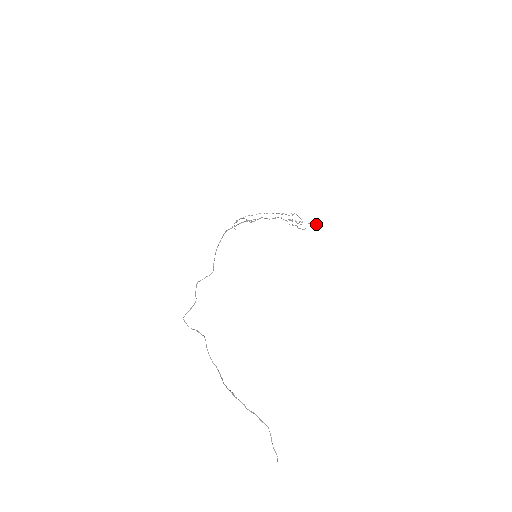
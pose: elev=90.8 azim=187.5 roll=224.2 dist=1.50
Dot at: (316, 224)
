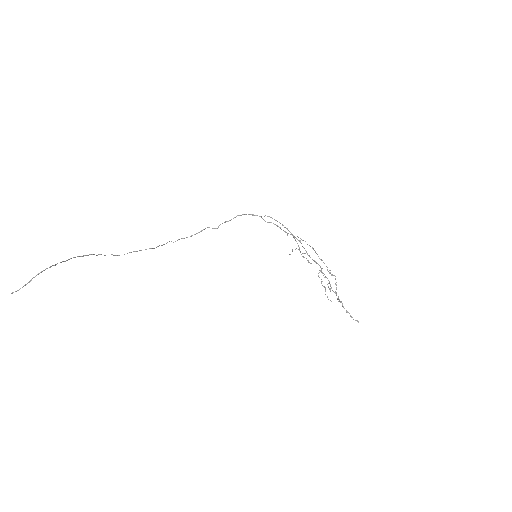
Dot at: (350, 315)
